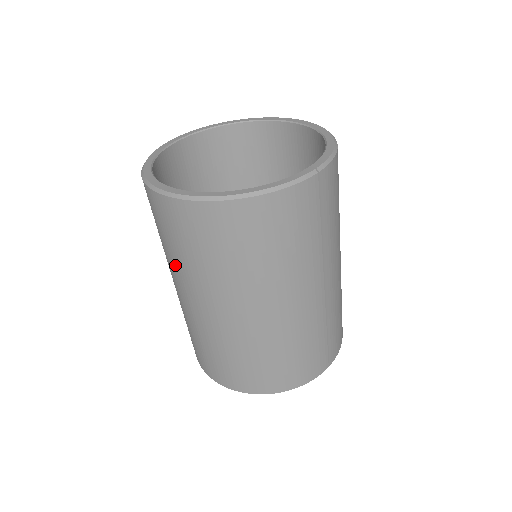
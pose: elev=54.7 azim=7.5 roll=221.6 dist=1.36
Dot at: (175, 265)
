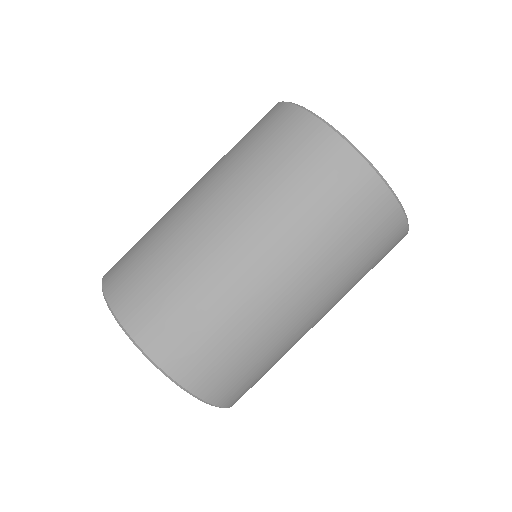
Dot at: (275, 208)
